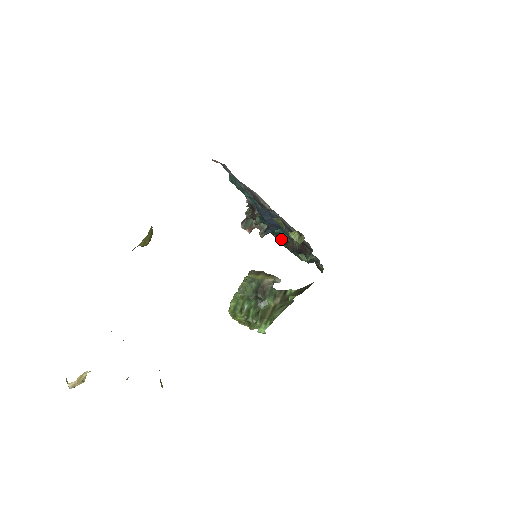
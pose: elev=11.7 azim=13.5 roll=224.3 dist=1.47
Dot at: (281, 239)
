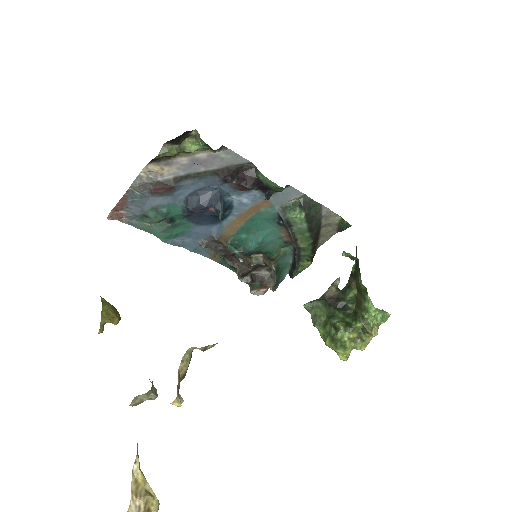
Dot at: (294, 261)
